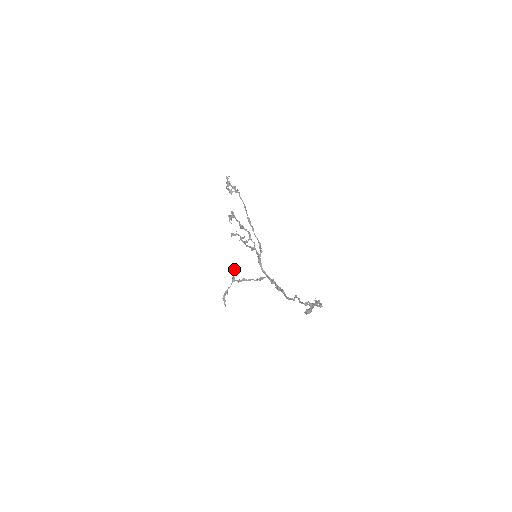
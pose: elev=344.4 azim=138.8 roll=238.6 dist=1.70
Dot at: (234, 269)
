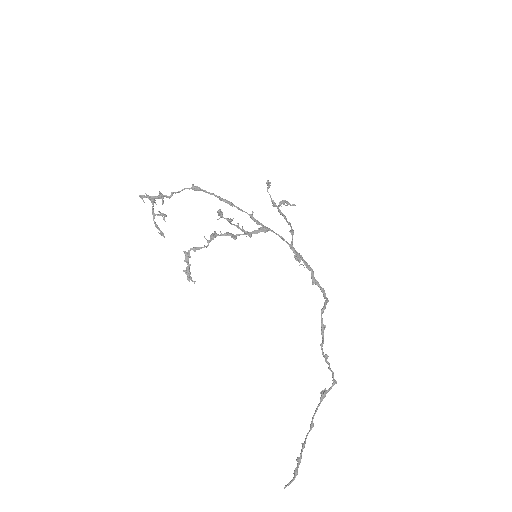
Dot at: (267, 184)
